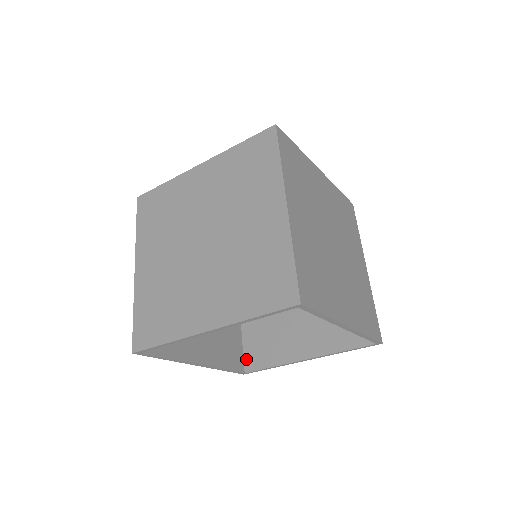
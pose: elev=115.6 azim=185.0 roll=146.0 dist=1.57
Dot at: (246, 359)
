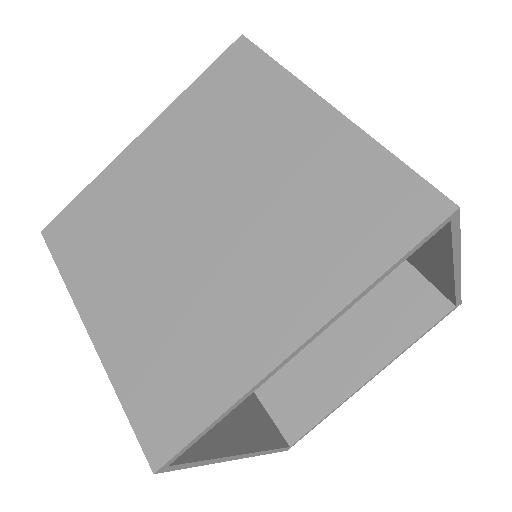
Dot at: (281, 426)
